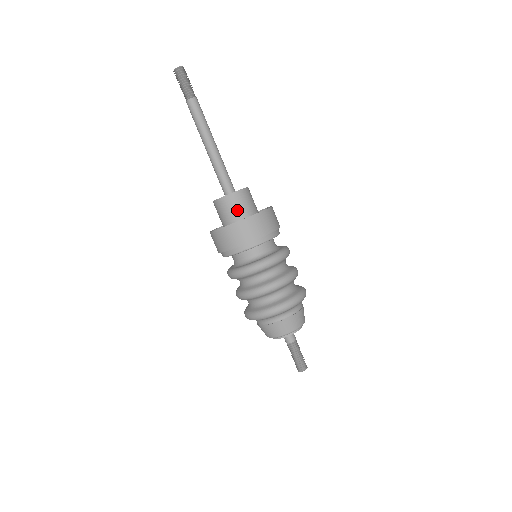
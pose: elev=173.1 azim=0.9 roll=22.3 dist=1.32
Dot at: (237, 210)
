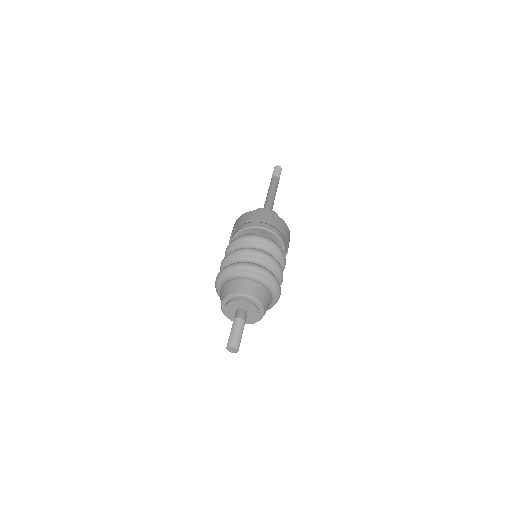
Dot at: occluded
